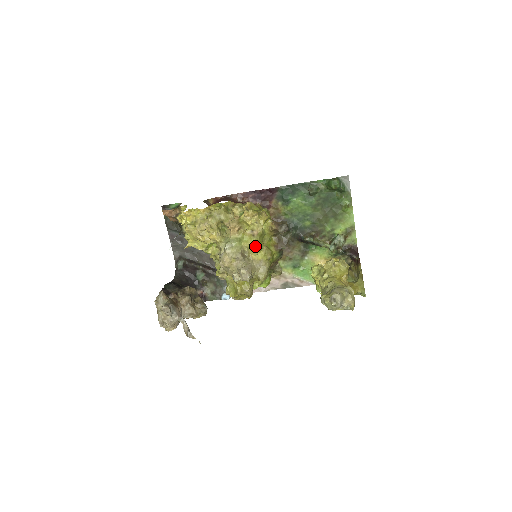
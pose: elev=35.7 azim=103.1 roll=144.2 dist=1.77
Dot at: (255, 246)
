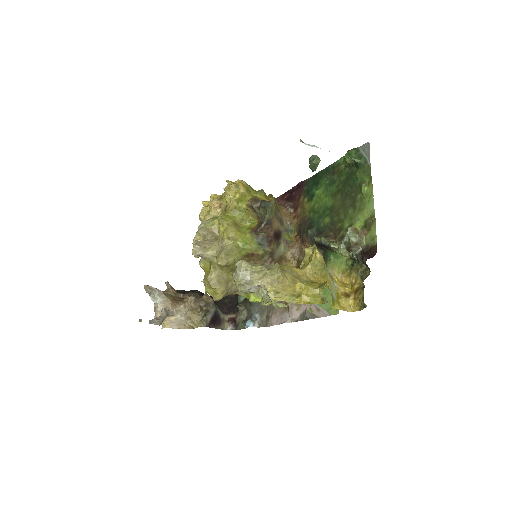
Dot at: occluded
